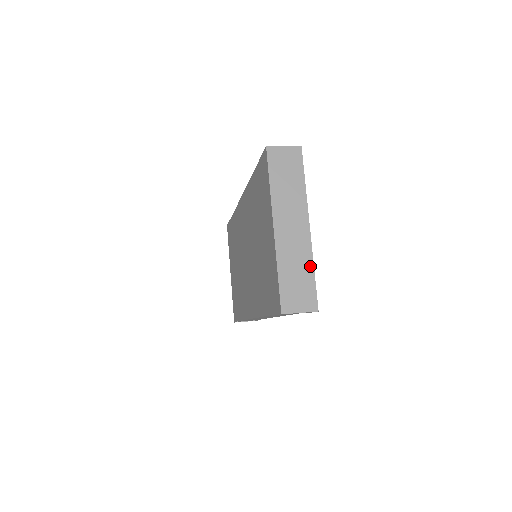
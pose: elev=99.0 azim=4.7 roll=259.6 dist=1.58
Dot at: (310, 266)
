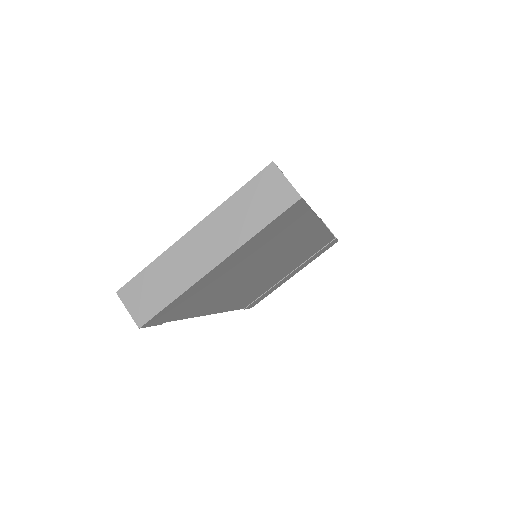
Dot at: (177, 292)
